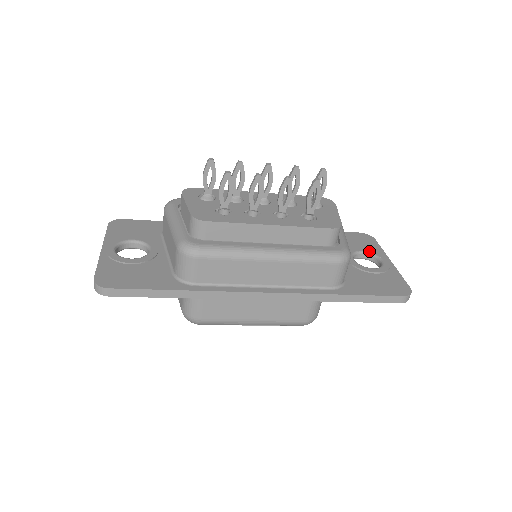
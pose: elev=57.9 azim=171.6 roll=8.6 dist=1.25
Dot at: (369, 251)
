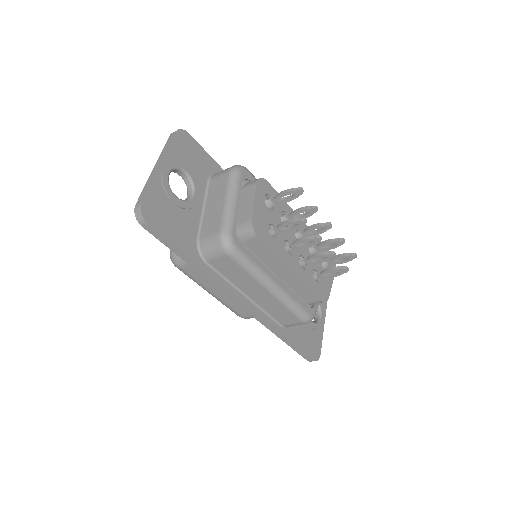
Dot at: occluded
